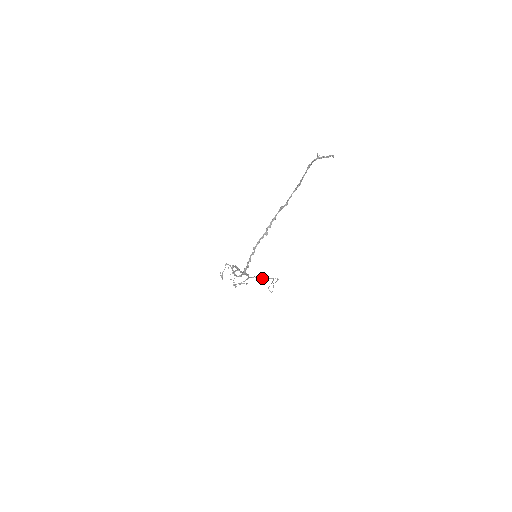
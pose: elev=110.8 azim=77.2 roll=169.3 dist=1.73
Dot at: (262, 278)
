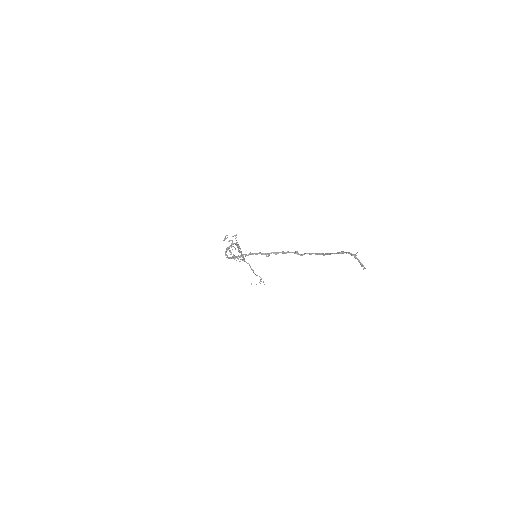
Dot at: occluded
